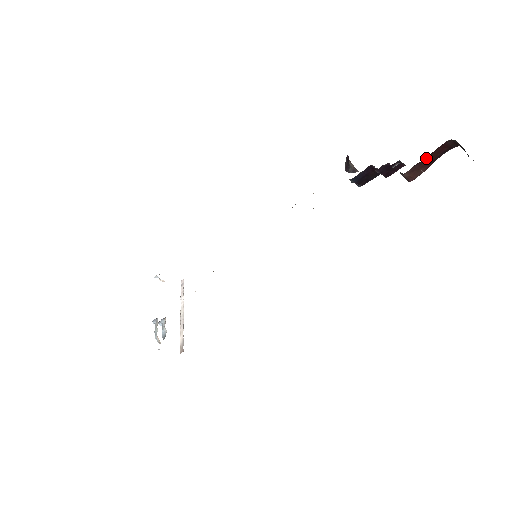
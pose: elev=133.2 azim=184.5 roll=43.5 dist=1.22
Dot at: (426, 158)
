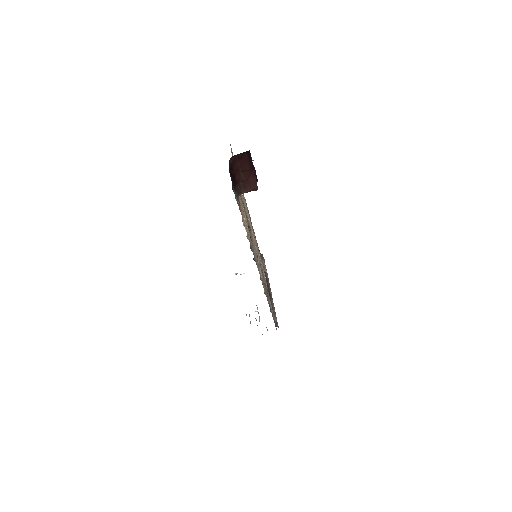
Dot at: (239, 175)
